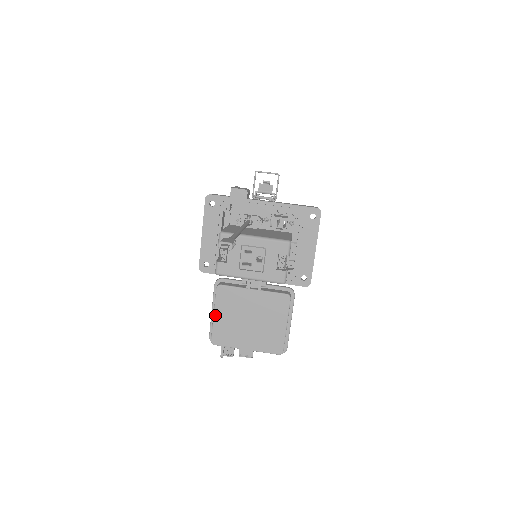
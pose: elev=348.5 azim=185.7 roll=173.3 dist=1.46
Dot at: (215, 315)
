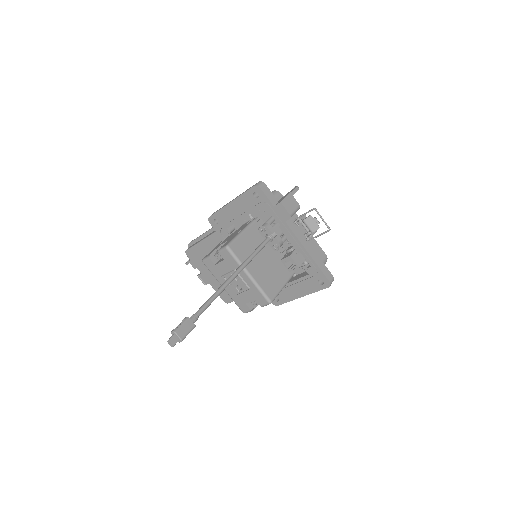
Dot at: (201, 243)
